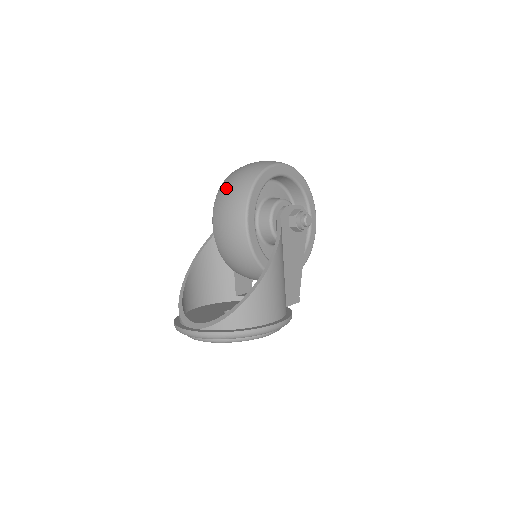
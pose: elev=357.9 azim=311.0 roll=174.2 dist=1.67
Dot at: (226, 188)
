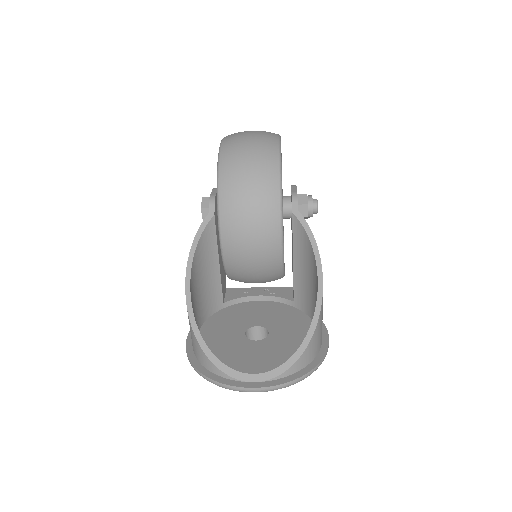
Dot at: (238, 186)
